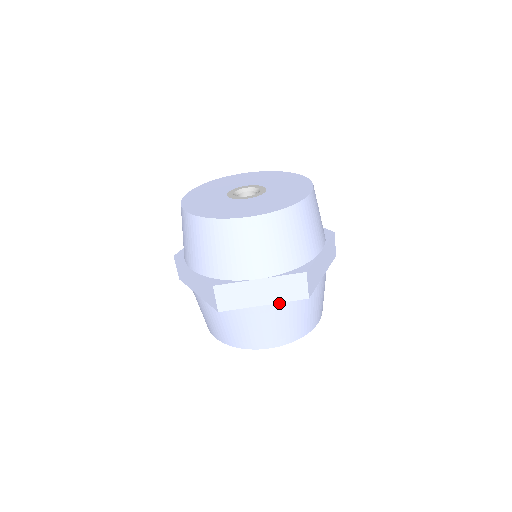
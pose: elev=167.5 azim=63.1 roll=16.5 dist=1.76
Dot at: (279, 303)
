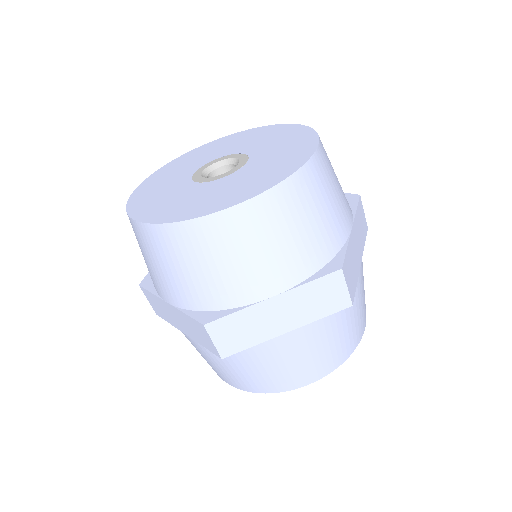
Dot at: occluded
